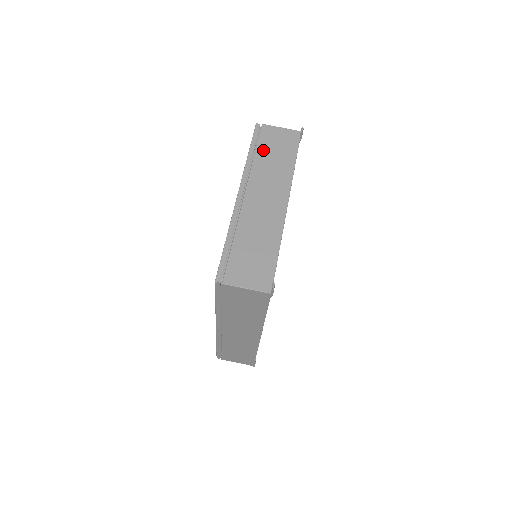
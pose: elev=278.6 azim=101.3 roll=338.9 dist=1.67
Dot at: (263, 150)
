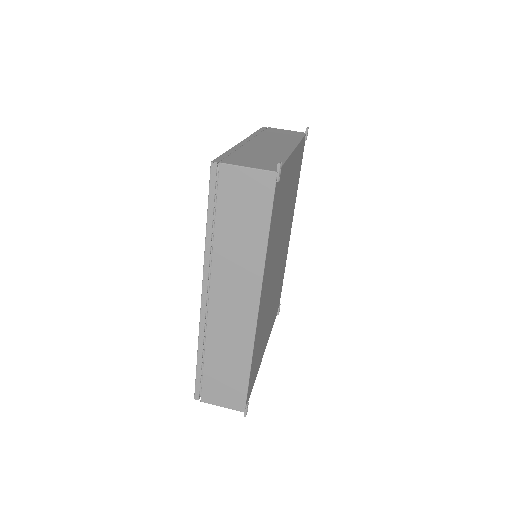
Dot at: (269, 133)
